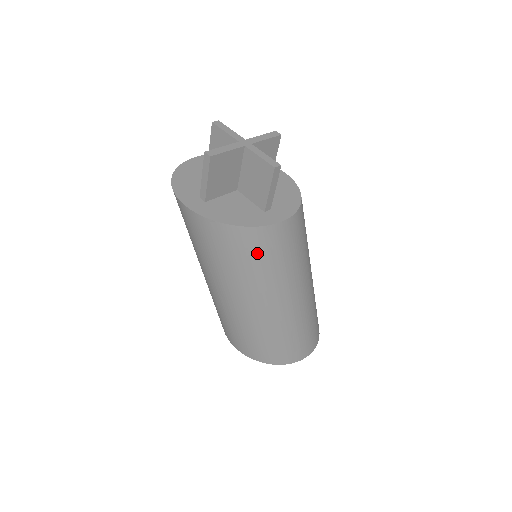
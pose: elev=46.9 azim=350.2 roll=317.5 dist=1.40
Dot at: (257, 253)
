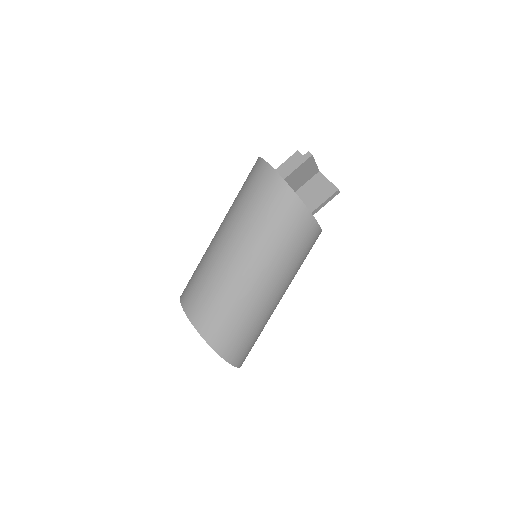
Dot at: (296, 233)
